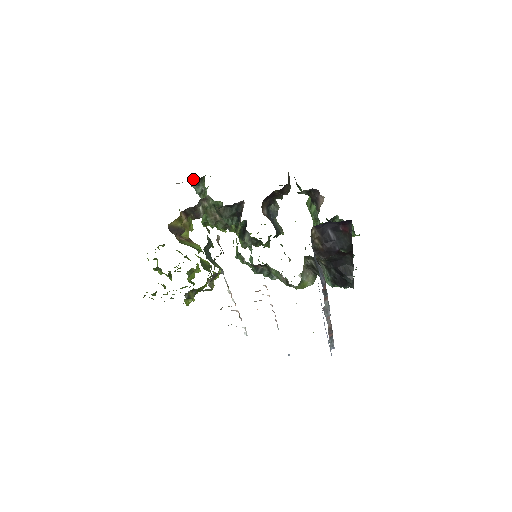
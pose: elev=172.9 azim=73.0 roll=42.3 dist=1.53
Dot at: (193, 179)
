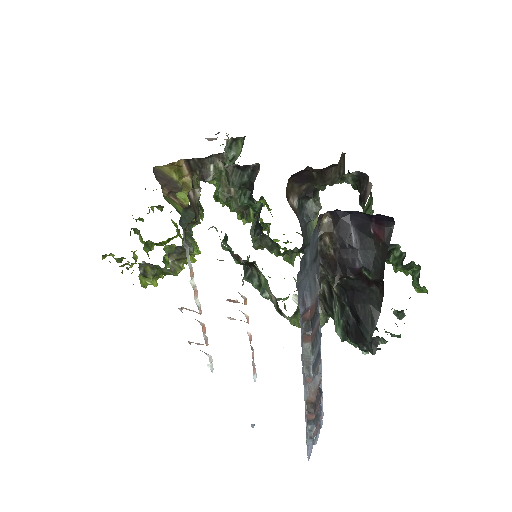
Dot at: occluded
